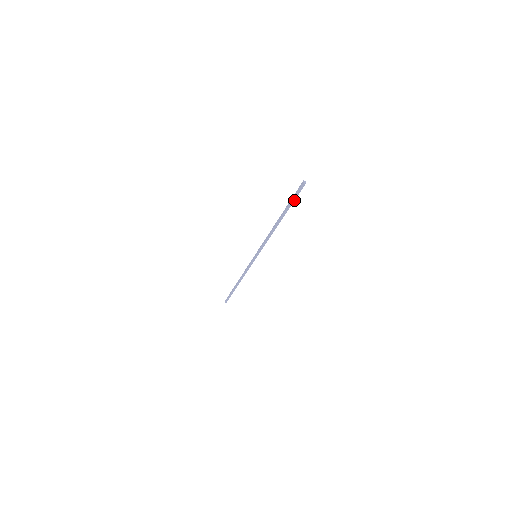
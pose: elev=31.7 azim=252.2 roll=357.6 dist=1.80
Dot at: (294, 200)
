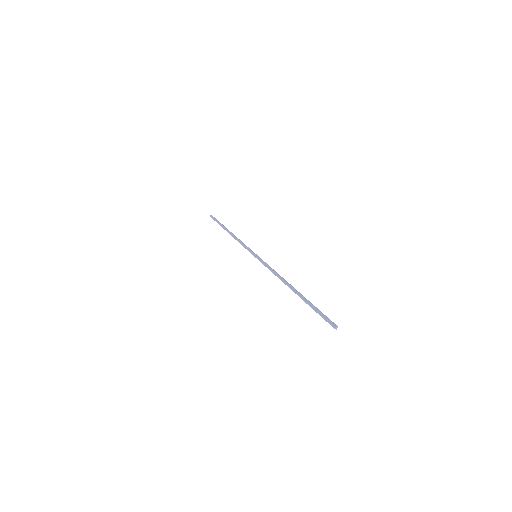
Dot at: (317, 311)
